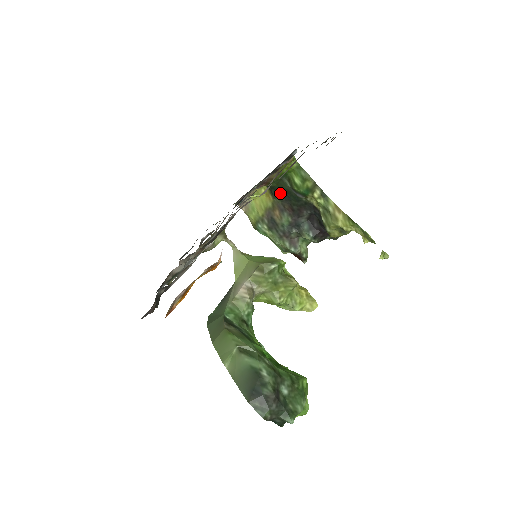
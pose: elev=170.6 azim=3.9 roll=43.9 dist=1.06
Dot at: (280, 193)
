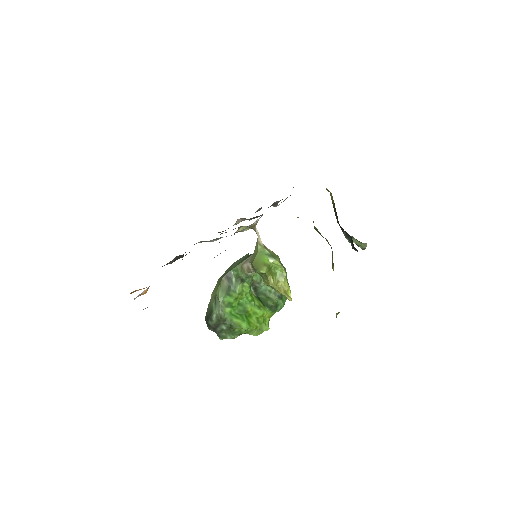
Dot at: occluded
